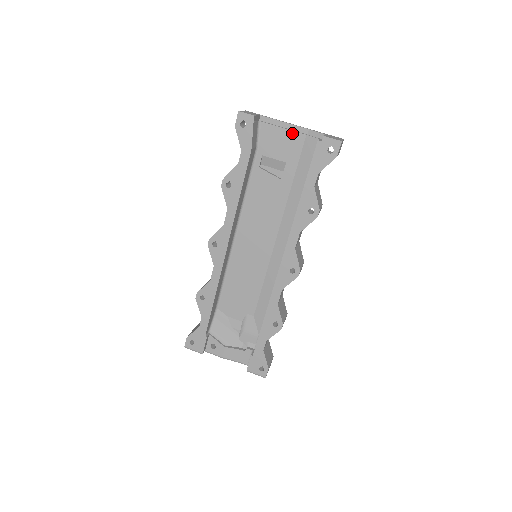
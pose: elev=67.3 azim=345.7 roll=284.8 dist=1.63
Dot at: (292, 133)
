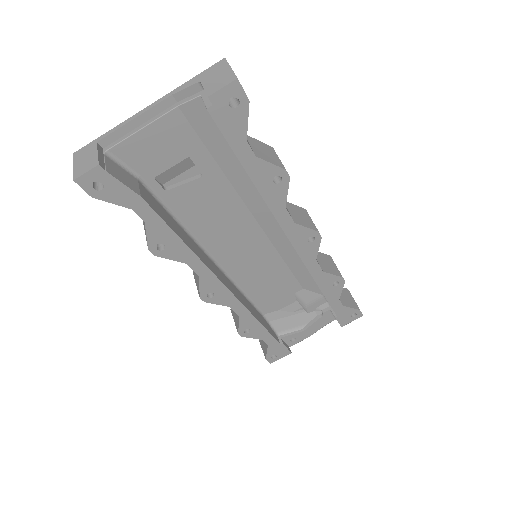
Dot at: (159, 122)
